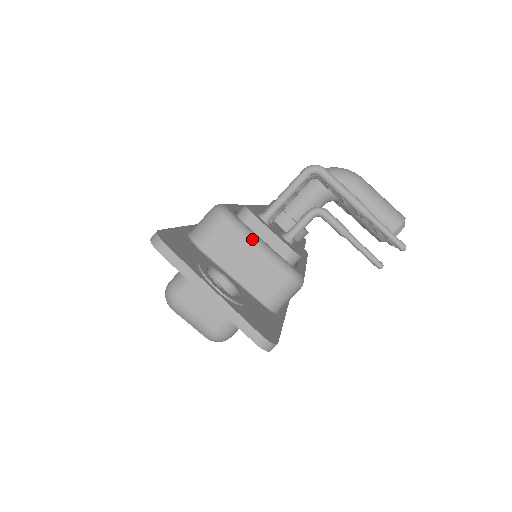
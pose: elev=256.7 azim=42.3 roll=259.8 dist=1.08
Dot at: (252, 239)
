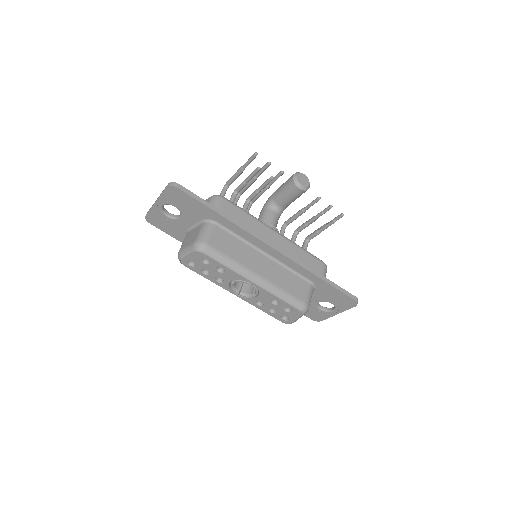
Dot at: occluded
